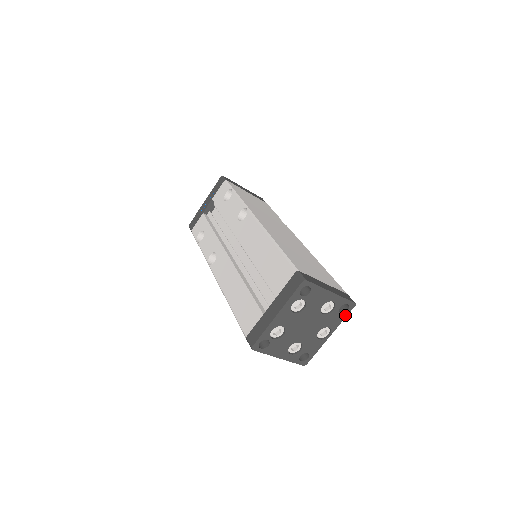
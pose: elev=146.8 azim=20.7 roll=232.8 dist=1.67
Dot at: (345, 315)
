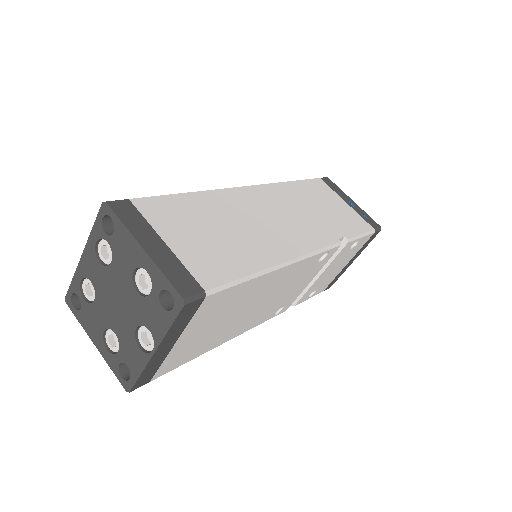
Dot at: (171, 318)
